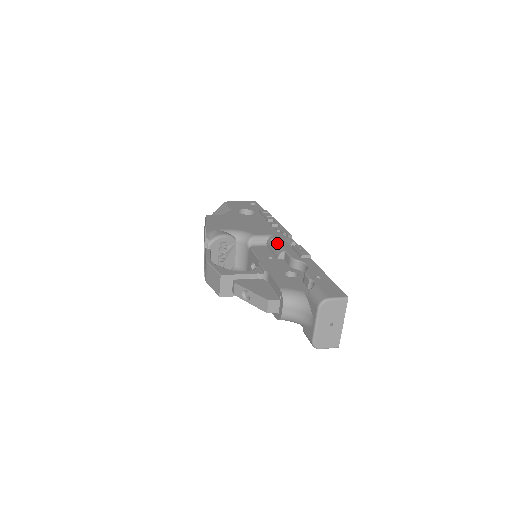
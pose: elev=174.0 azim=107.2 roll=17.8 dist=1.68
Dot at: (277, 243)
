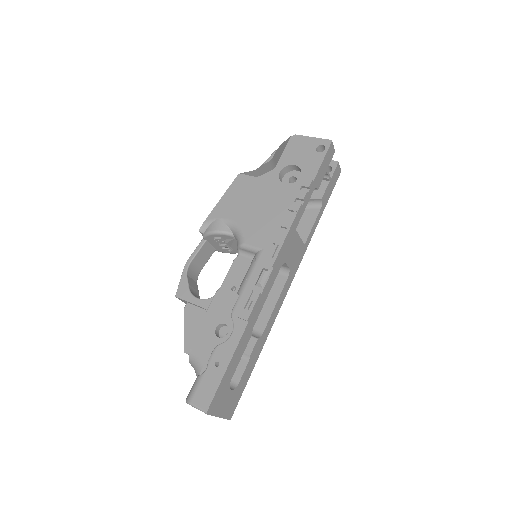
Dot at: (249, 272)
